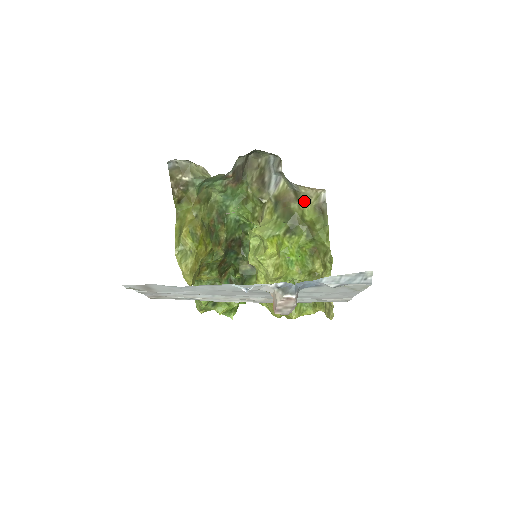
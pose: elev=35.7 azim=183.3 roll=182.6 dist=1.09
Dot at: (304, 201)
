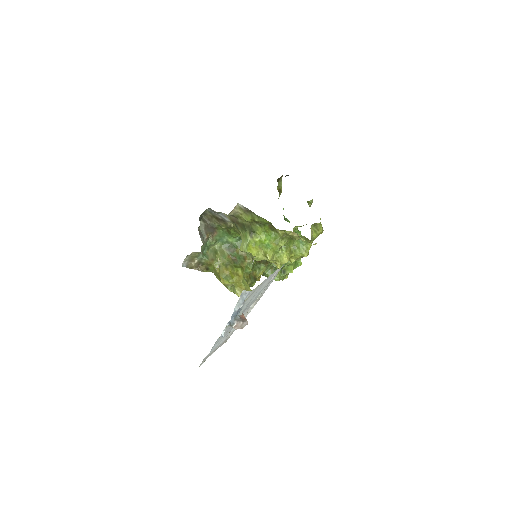
Dot at: (239, 216)
